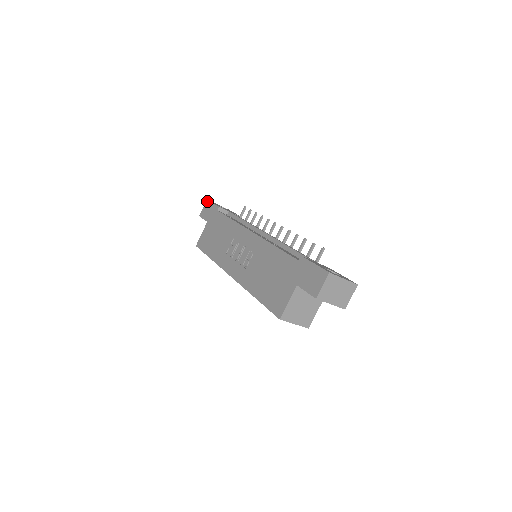
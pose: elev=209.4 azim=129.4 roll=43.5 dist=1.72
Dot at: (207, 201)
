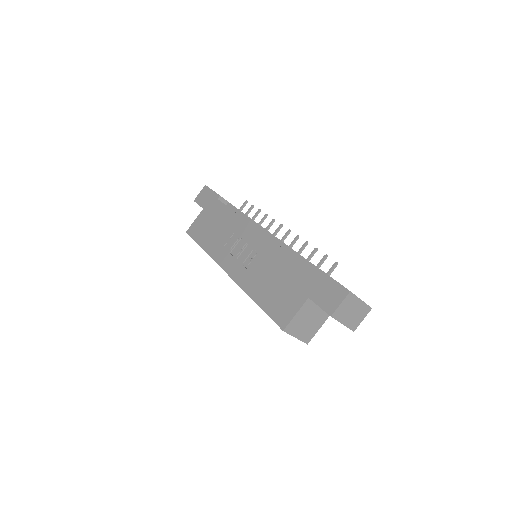
Dot at: (206, 186)
